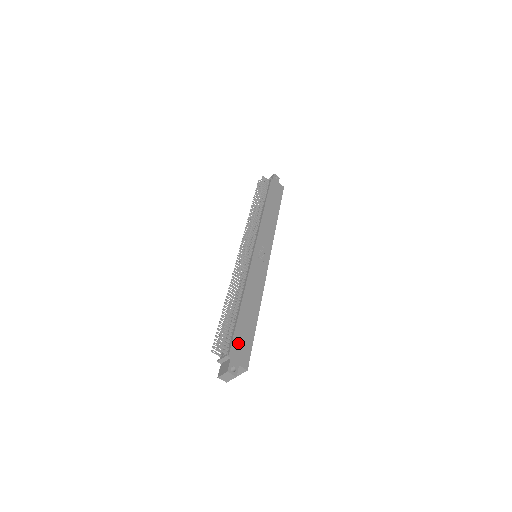
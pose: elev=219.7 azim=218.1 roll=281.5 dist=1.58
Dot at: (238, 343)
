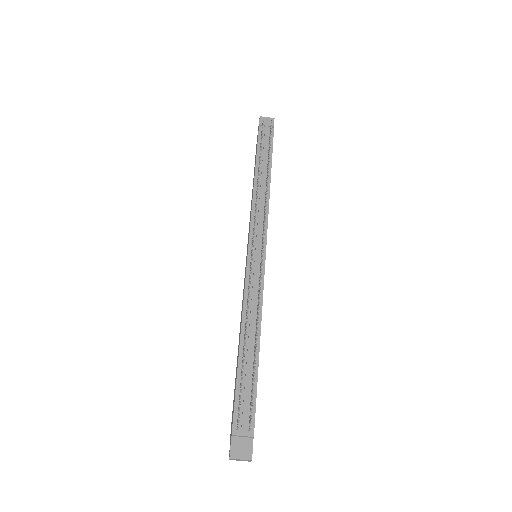
Dot at: (255, 410)
